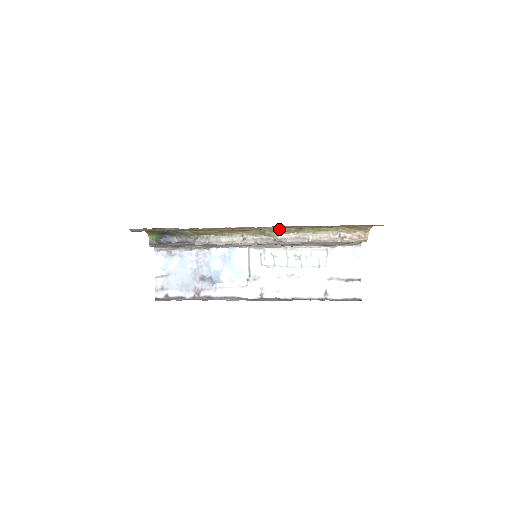
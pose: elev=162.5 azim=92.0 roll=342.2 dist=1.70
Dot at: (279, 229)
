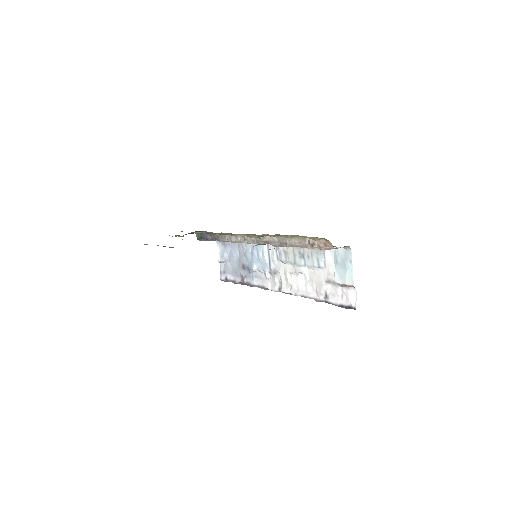
Dot at: (255, 235)
